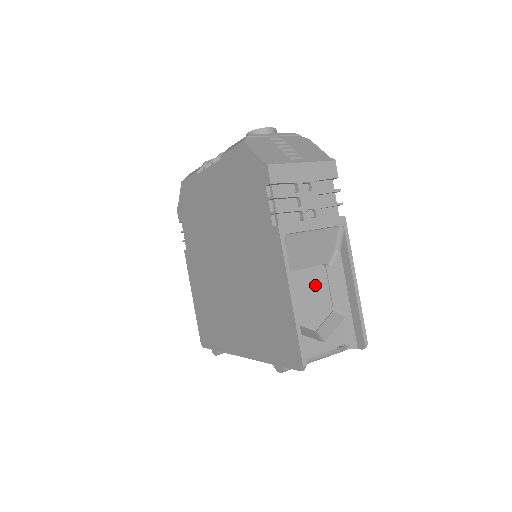
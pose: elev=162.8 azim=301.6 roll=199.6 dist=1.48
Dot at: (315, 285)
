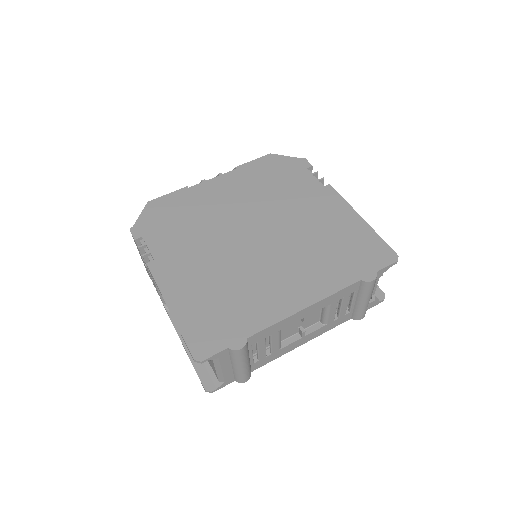
Dot at: occluded
